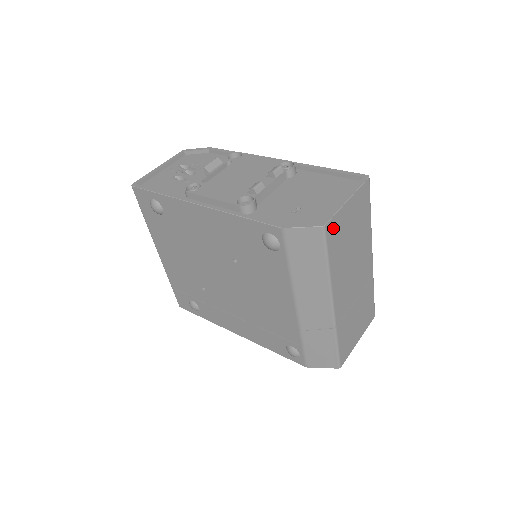
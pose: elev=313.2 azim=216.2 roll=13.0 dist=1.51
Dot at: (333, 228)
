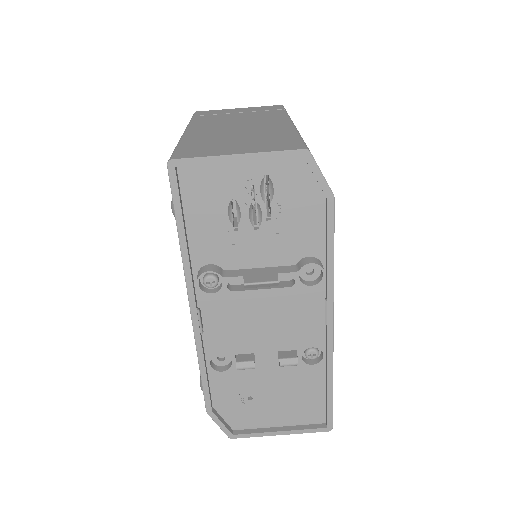
Dot at: occluded
